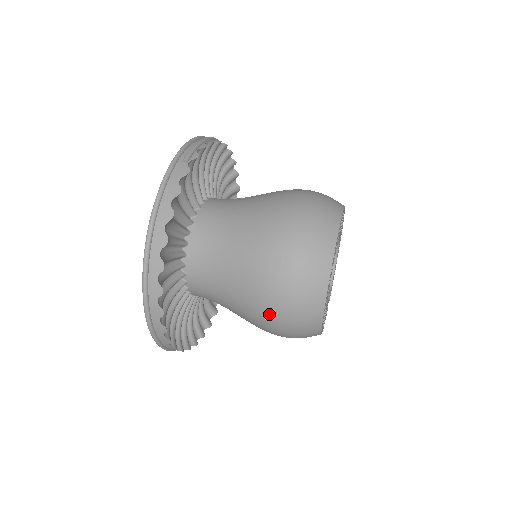
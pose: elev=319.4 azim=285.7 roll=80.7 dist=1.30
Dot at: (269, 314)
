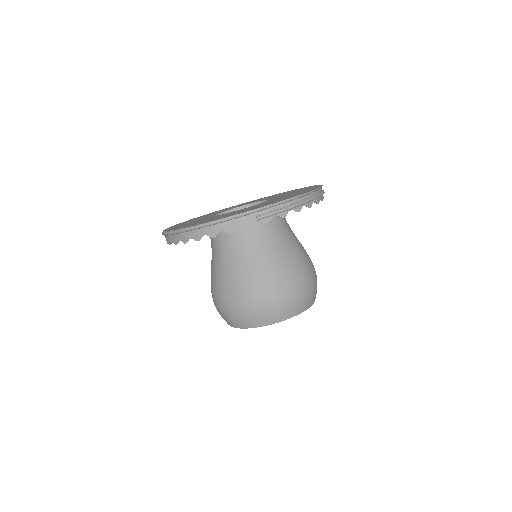
Dot at: (213, 296)
